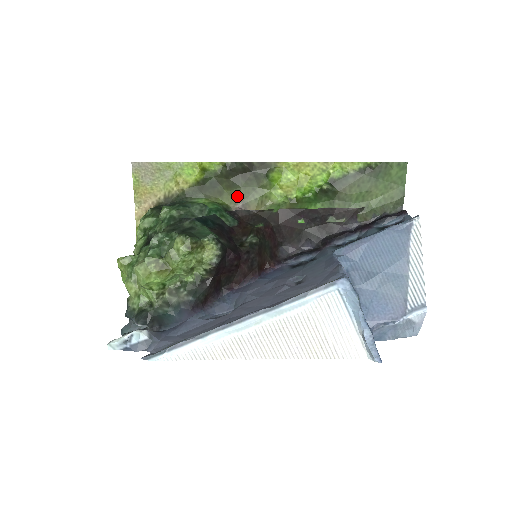
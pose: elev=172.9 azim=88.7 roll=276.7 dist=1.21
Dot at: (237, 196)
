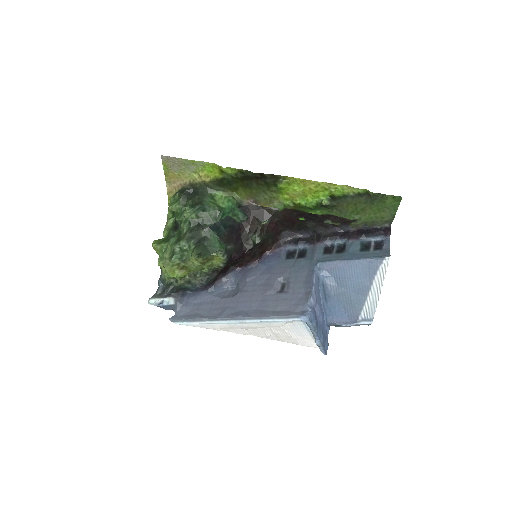
Dot at: (250, 194)
